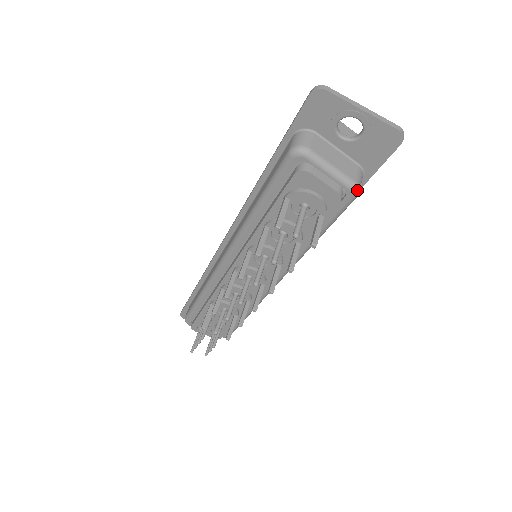
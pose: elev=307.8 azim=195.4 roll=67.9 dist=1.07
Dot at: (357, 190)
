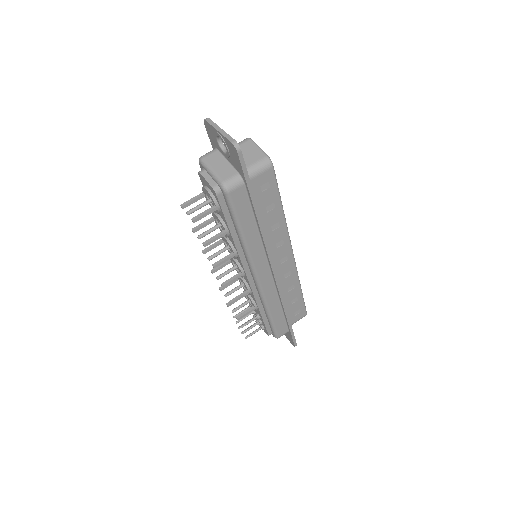
Dot at: (224, 187)
